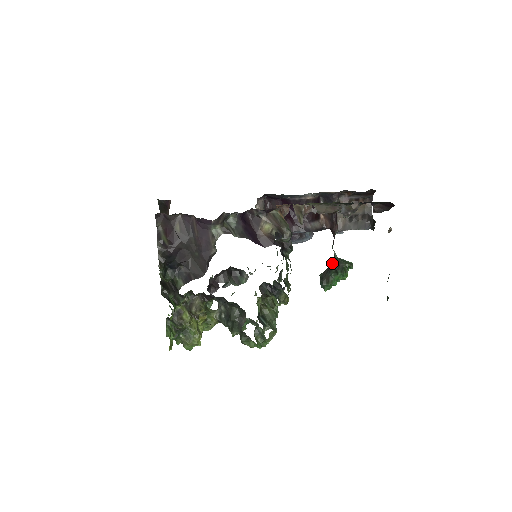
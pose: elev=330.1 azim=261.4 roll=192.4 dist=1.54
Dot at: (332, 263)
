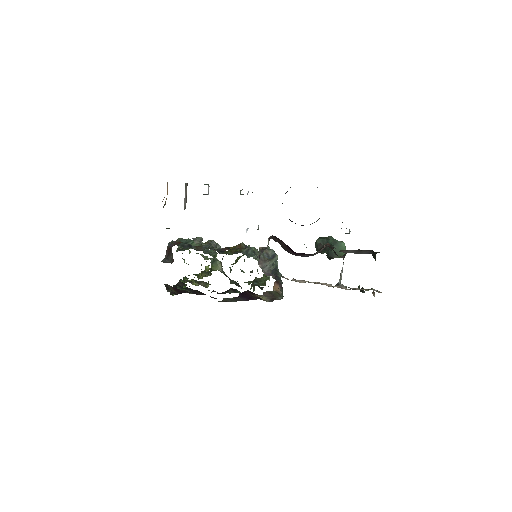
Dot at: (327, 253)
